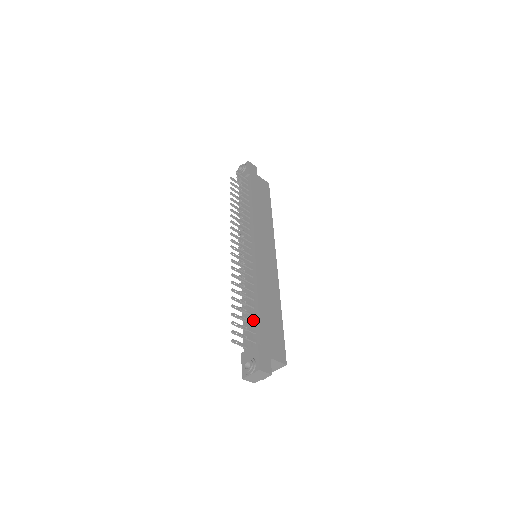
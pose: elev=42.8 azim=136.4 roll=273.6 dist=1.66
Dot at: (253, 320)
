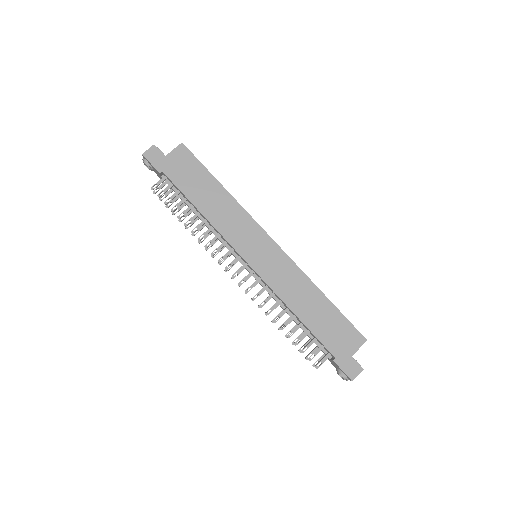
Dot at: (311, 335)
